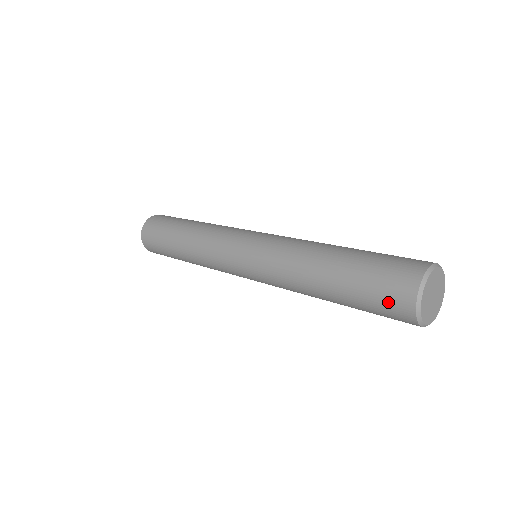
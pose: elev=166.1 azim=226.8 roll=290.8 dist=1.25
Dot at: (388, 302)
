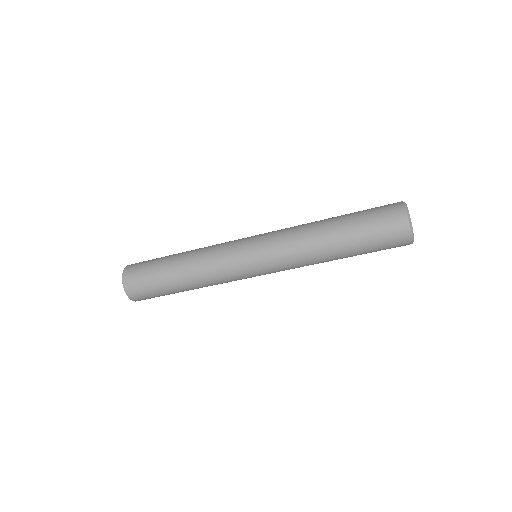
Dot at: (391, 237)
